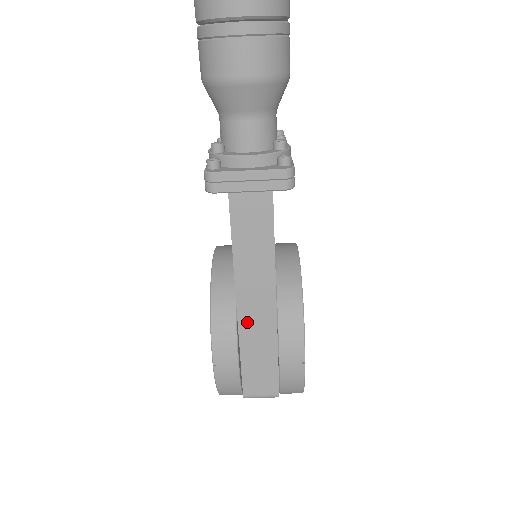
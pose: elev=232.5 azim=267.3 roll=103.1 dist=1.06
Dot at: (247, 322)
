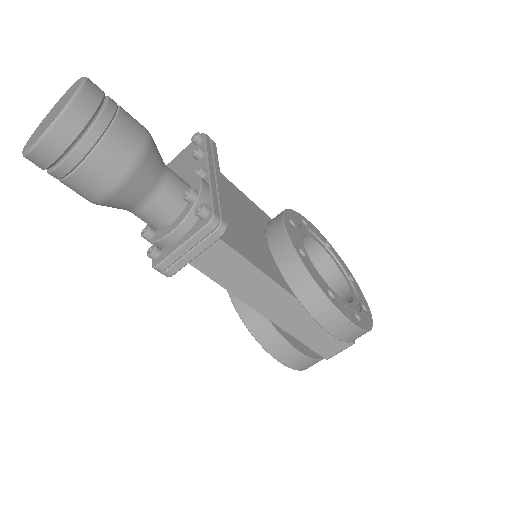
Dot at: (283, 320)
